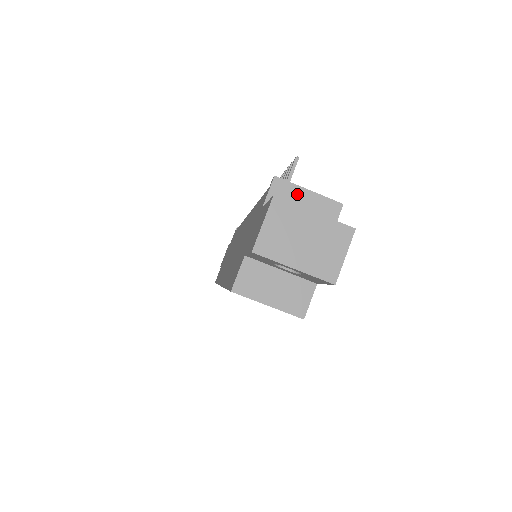
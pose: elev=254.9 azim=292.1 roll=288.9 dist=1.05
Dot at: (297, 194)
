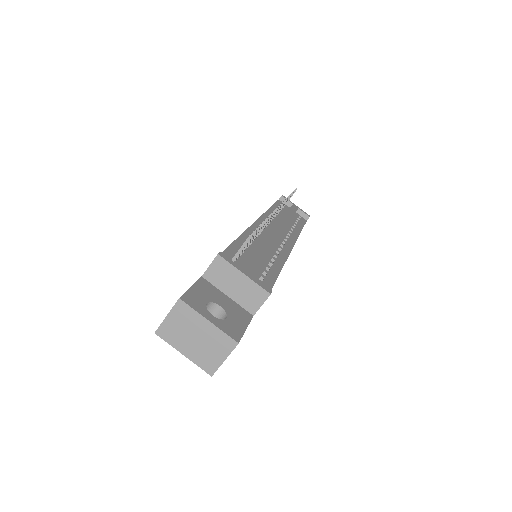
Dot at: (233, 274)
